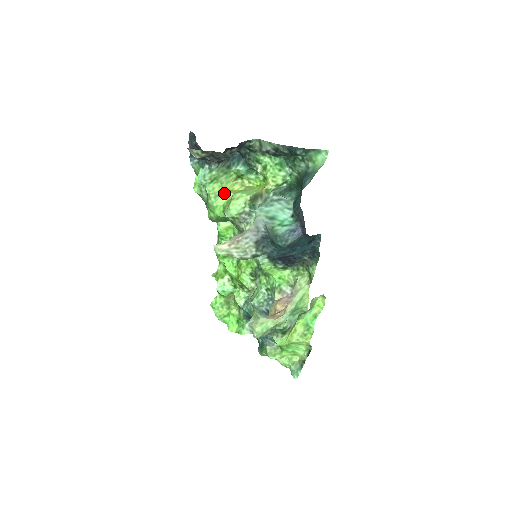
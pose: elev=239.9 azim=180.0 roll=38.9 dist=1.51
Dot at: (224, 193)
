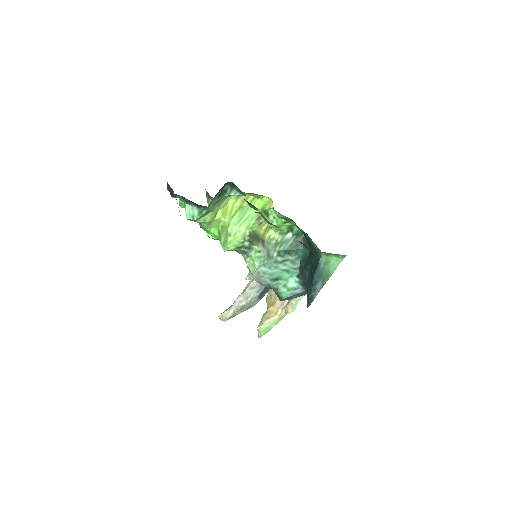
Dot at: (217, 219)
